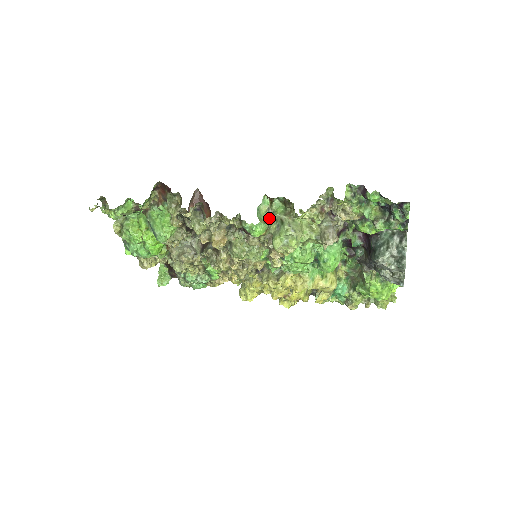
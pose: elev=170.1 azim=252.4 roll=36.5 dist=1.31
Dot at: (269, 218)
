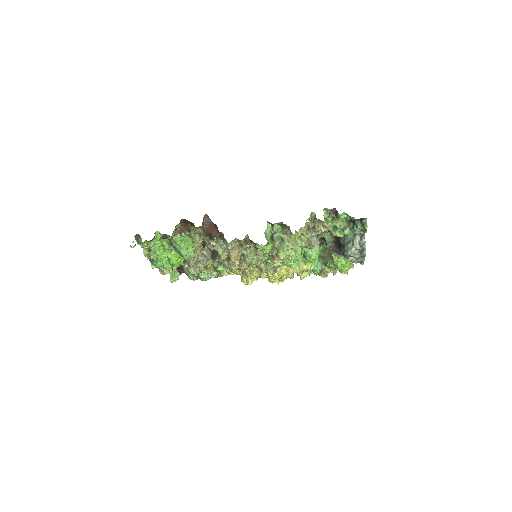
Dot at: (272, 237)
